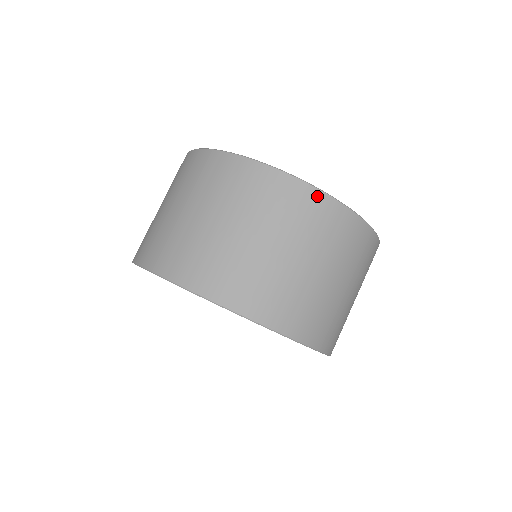
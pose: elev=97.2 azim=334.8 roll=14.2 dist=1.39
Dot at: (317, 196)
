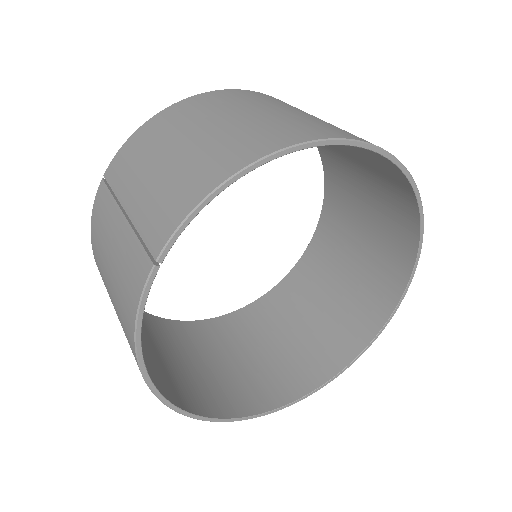
Dot at: occluded
